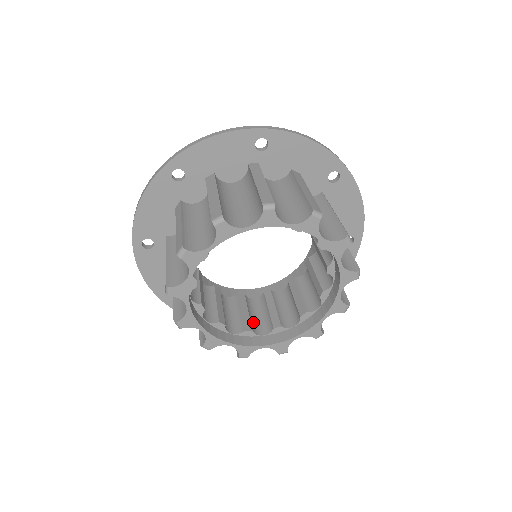
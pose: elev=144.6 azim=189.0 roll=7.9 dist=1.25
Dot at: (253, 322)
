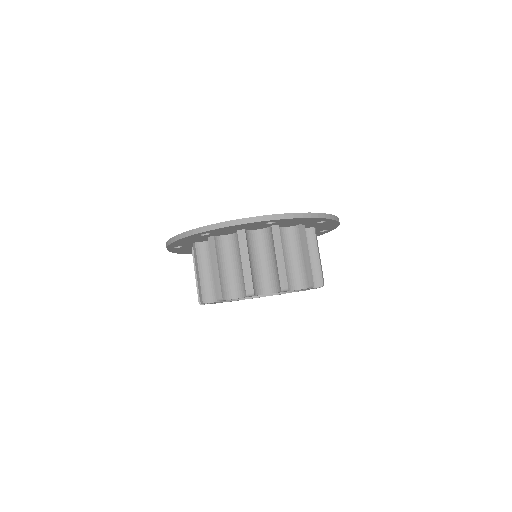
Dot at: occluded
